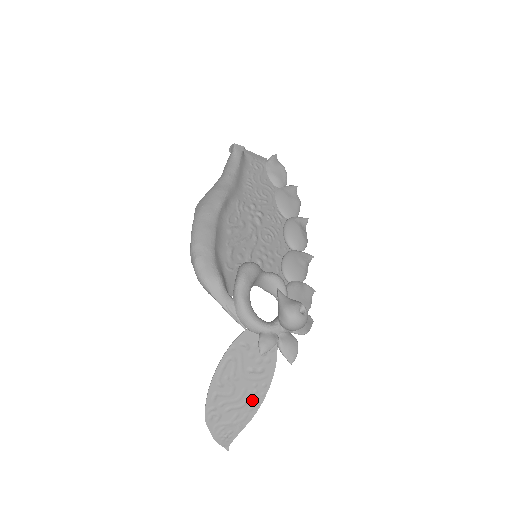
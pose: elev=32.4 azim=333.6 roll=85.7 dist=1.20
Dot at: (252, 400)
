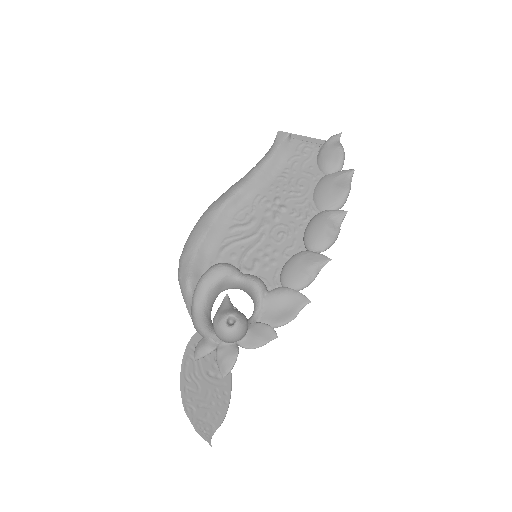
Dot at: (218, 404)
